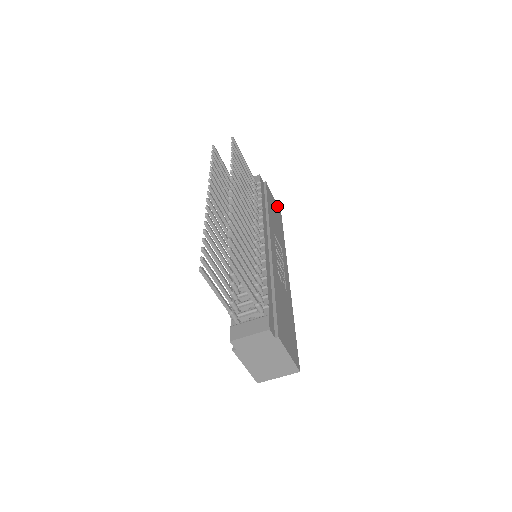
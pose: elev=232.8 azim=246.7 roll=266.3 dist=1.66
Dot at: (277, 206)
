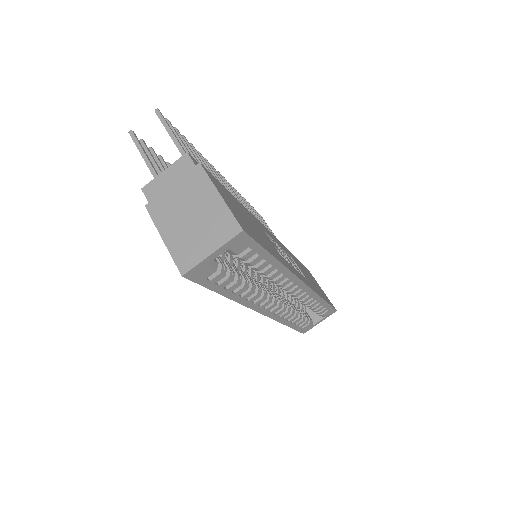
Dot at: (328, 299)
